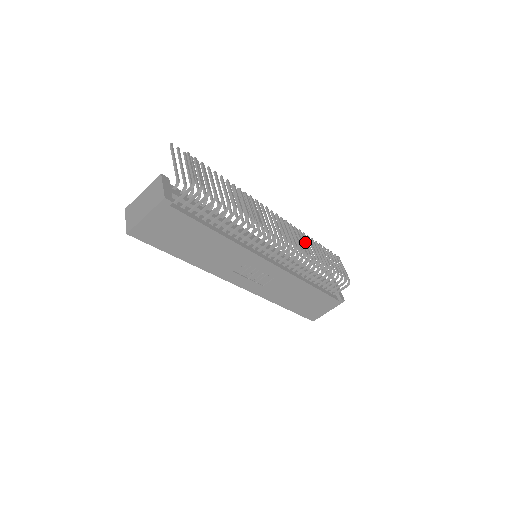
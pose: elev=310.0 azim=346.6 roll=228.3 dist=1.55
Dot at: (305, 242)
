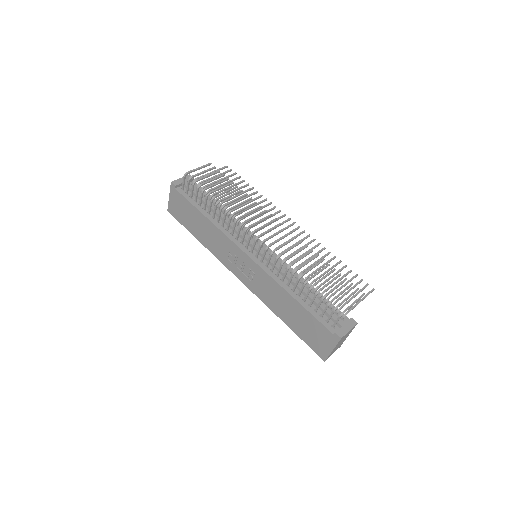
Dot at: (297, 252)
